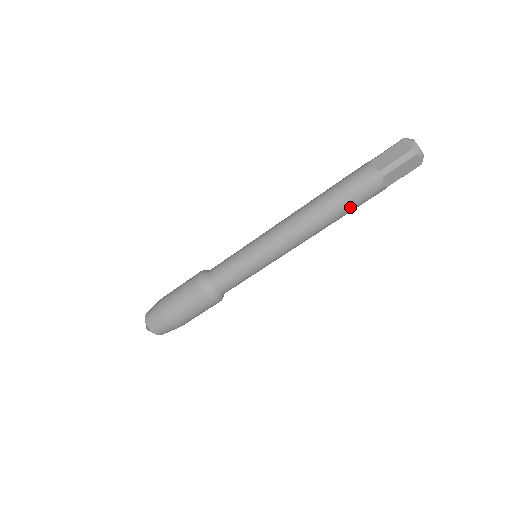
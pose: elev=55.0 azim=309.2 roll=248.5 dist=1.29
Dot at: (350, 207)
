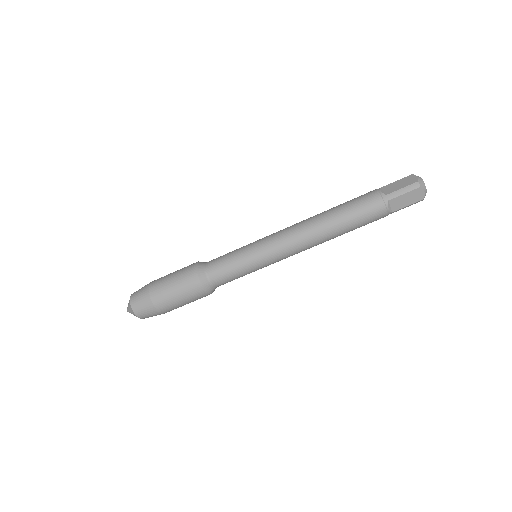
Dot at: (354, 223)
